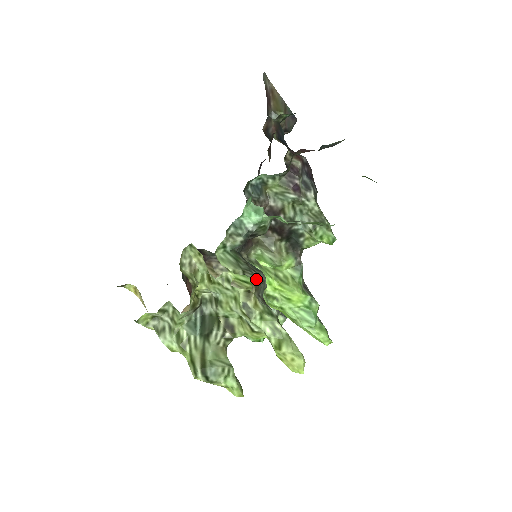
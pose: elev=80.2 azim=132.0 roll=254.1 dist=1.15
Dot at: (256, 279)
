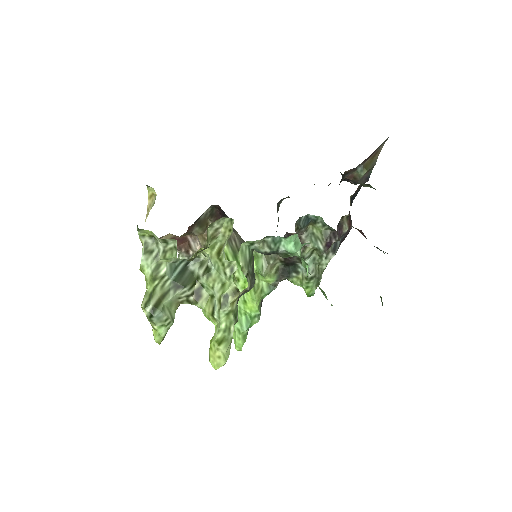
Dot at: (250, 286)
